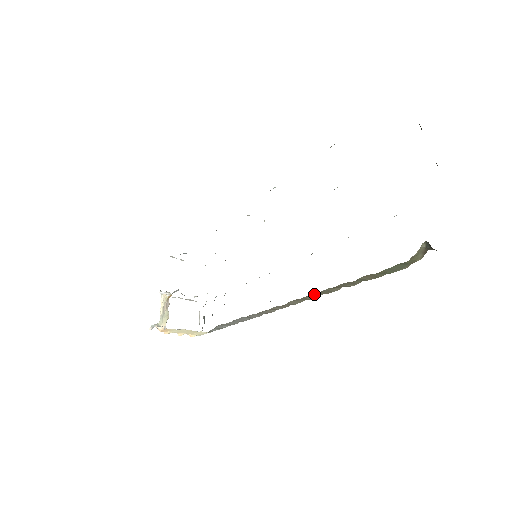
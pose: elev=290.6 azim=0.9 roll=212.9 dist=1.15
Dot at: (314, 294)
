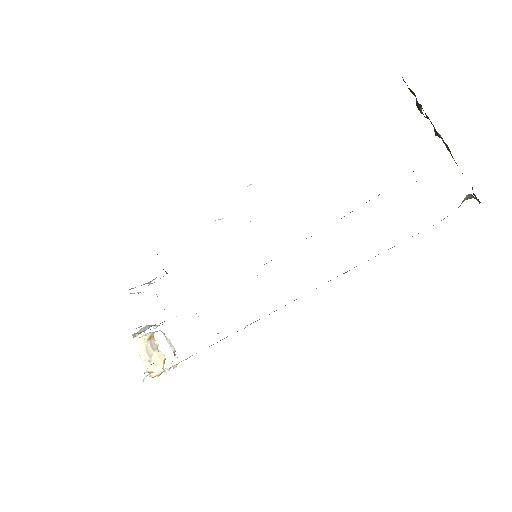
Dot at: occluded
